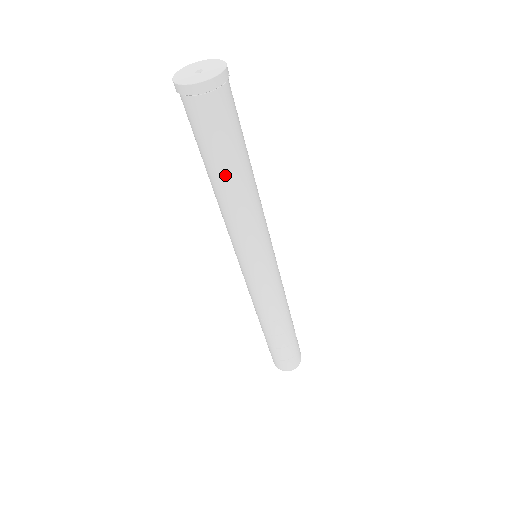
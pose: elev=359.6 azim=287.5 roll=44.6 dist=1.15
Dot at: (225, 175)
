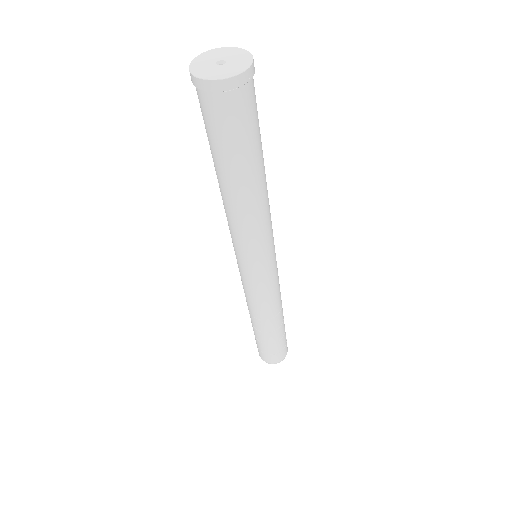
Dot at: (227, 177)
